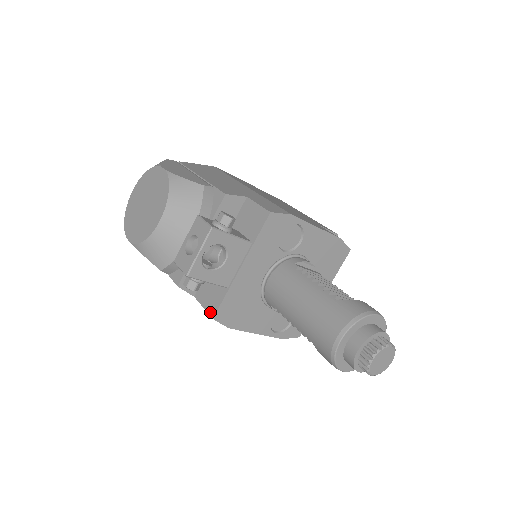
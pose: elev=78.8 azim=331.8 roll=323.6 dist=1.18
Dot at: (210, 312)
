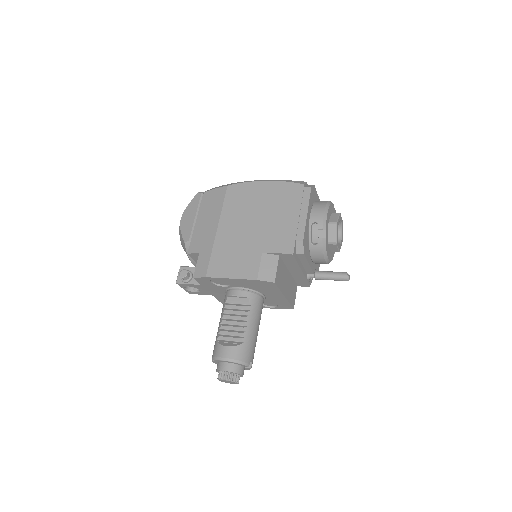
Dot at: occluded
